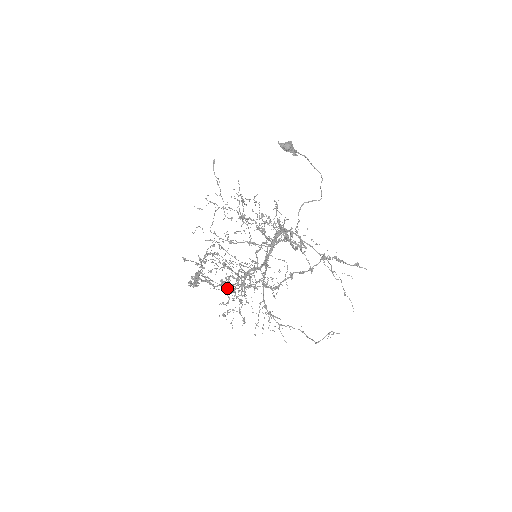
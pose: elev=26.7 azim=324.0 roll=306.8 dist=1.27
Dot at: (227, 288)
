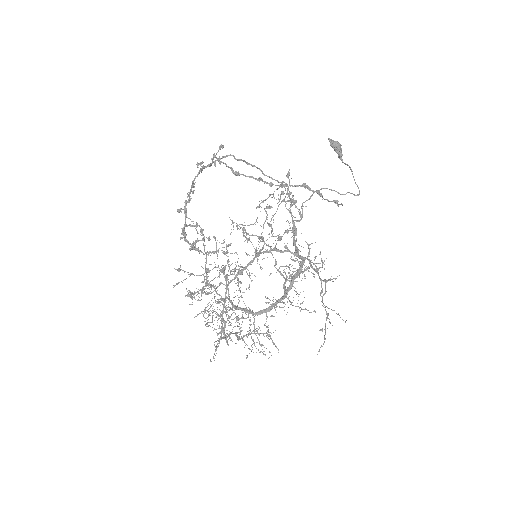
Dot at: (206, 268)
